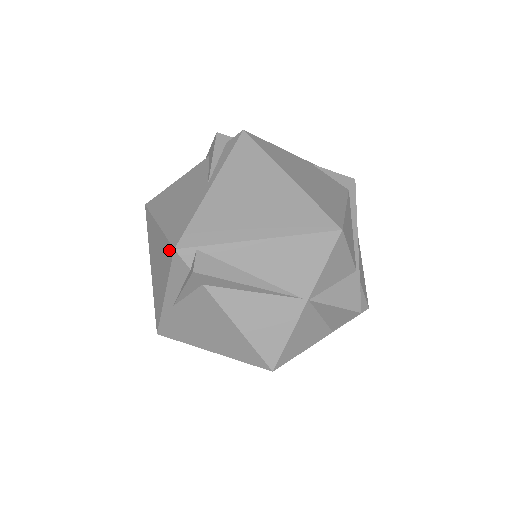
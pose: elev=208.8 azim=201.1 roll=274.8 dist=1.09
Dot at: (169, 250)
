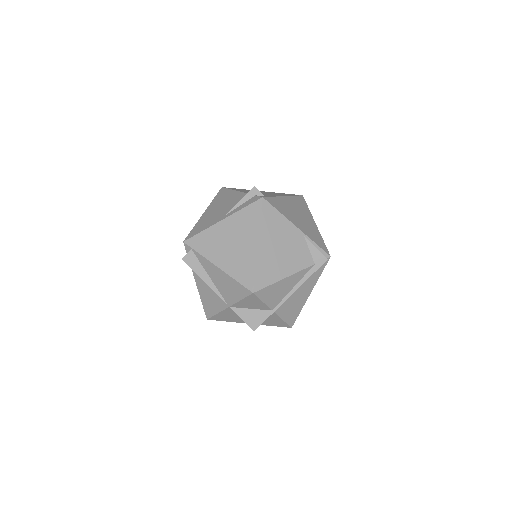
Dot at: occluded
